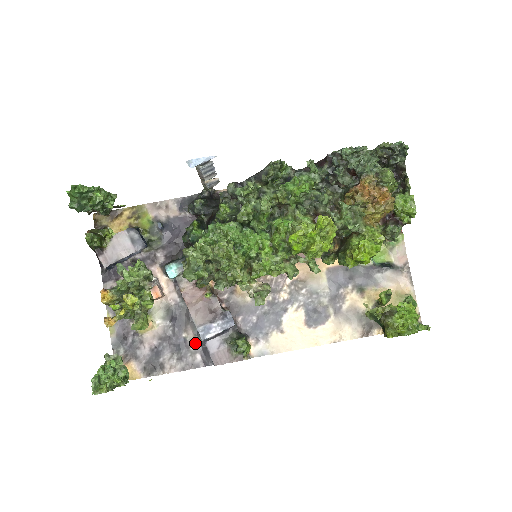
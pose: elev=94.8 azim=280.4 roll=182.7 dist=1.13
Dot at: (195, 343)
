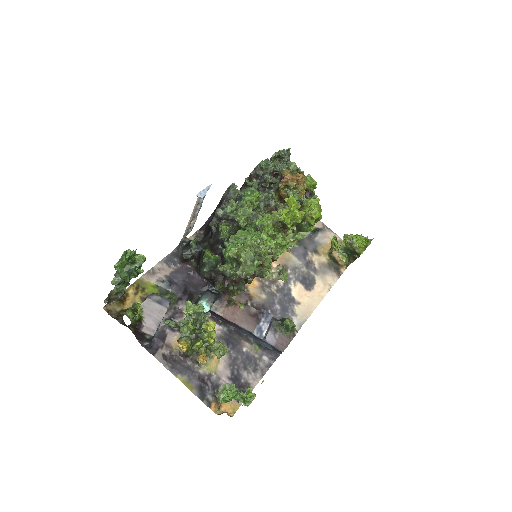
Dot at: (256, 350)
